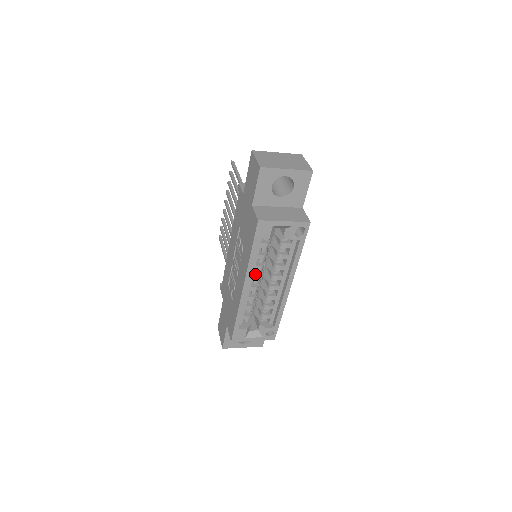
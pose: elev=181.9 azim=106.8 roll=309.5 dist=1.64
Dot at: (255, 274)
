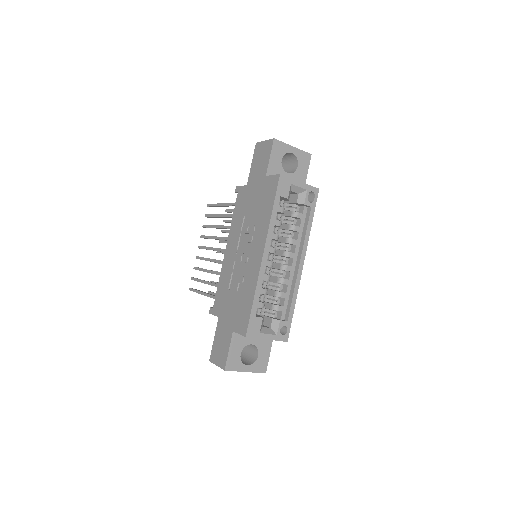
Dot at: (270, 247)
